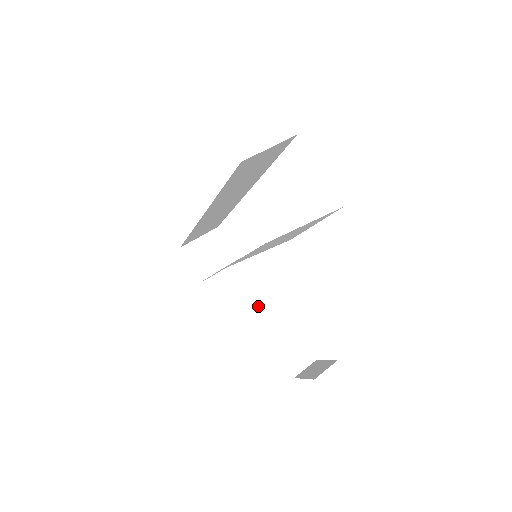
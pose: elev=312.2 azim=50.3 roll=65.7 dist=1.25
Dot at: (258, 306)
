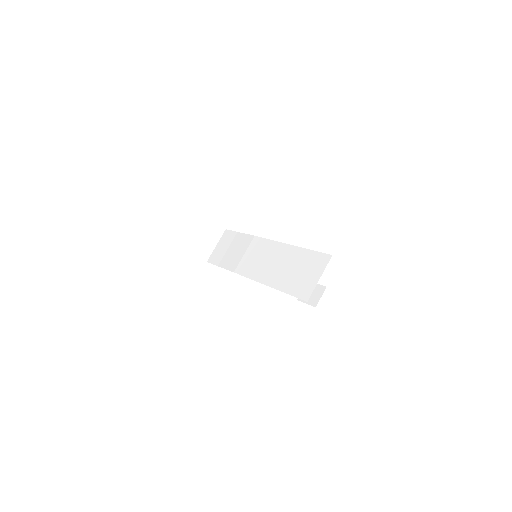
Dot at: occluded
